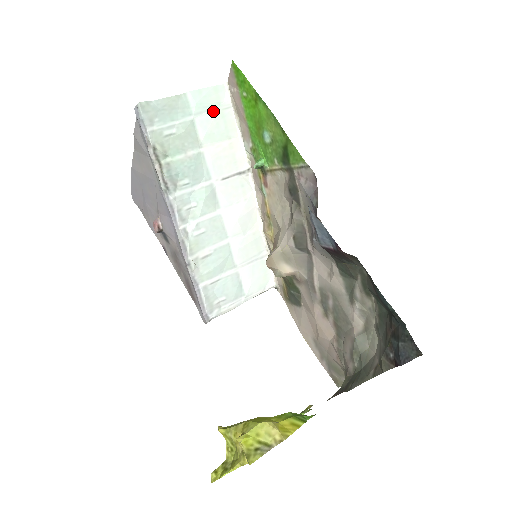
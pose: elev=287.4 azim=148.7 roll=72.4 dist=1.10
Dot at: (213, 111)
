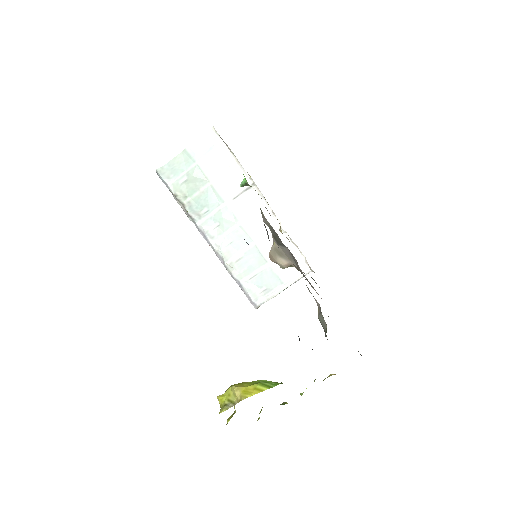
Dot at: (210, 152)
